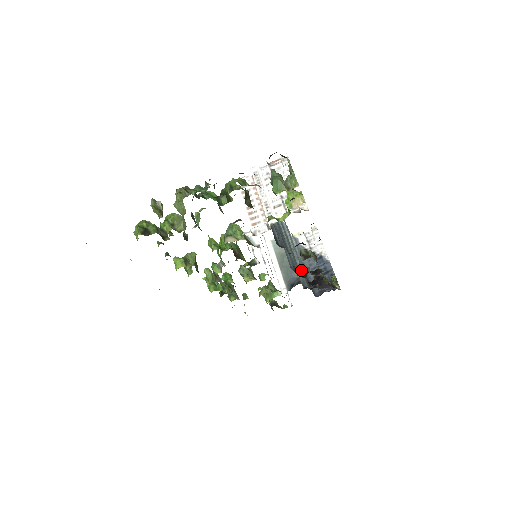
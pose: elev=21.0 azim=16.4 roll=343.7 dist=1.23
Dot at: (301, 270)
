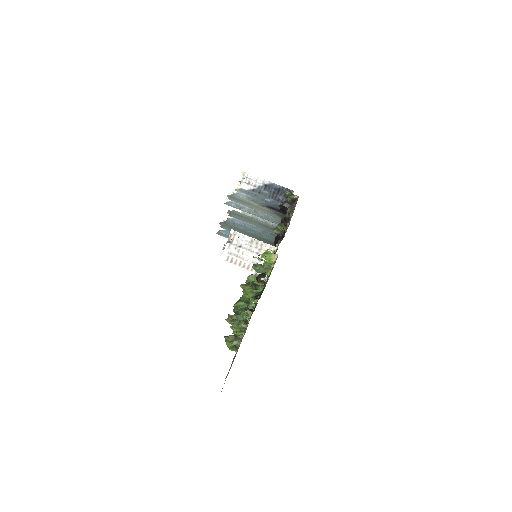
Dot at: occluded
